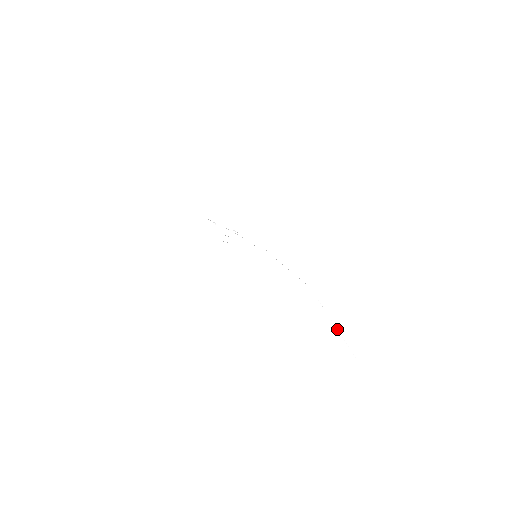
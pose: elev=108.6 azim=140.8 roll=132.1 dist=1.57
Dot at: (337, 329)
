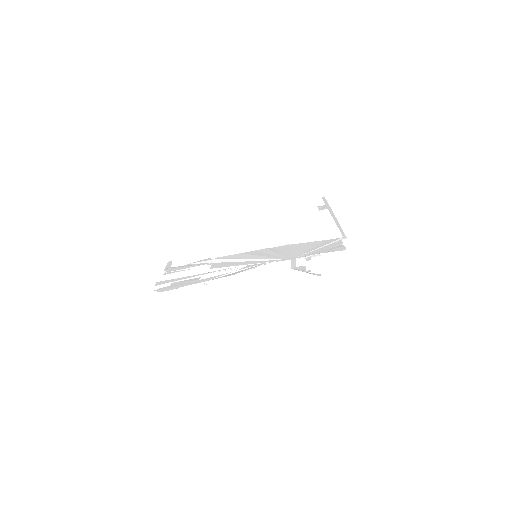
Dot at: occluded
